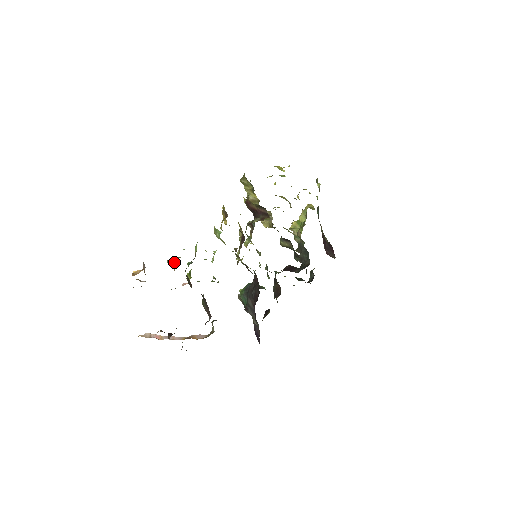
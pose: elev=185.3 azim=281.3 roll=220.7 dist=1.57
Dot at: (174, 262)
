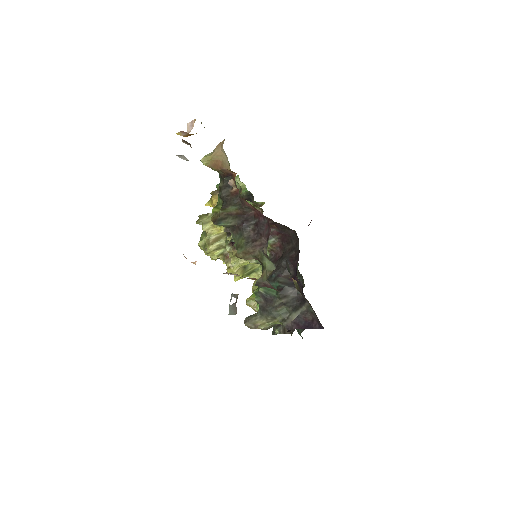
Dot at: occluded
